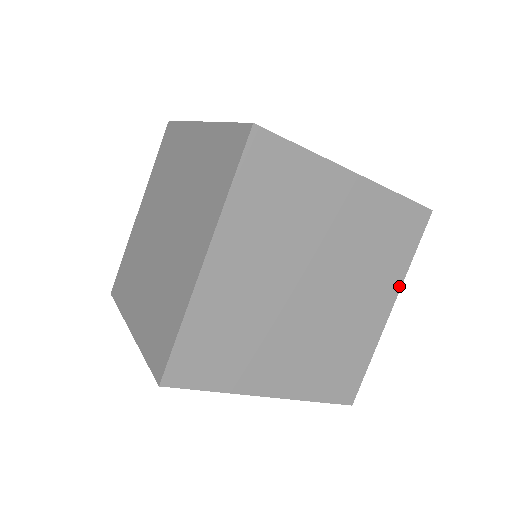
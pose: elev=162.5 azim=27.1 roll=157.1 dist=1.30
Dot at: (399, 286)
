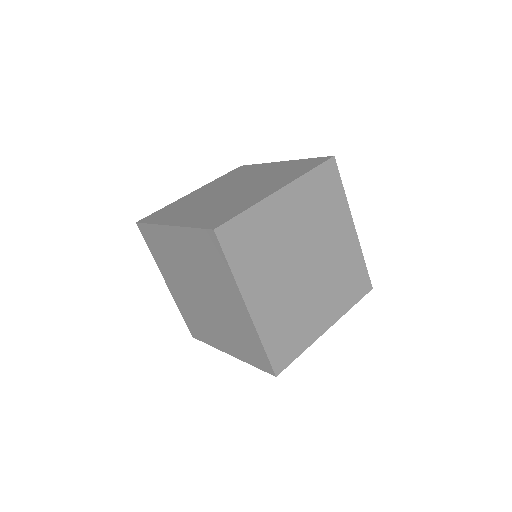
Dot at: (339, 317)
